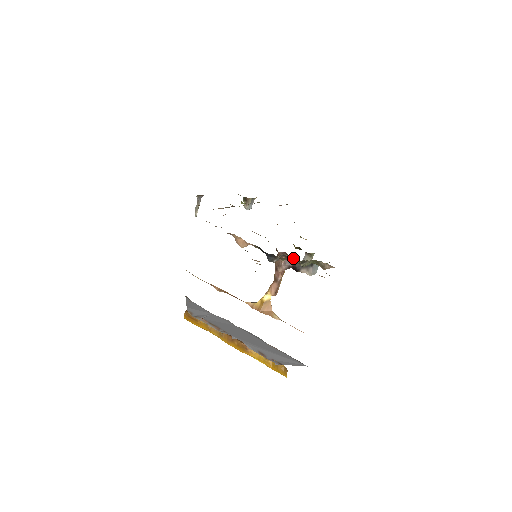
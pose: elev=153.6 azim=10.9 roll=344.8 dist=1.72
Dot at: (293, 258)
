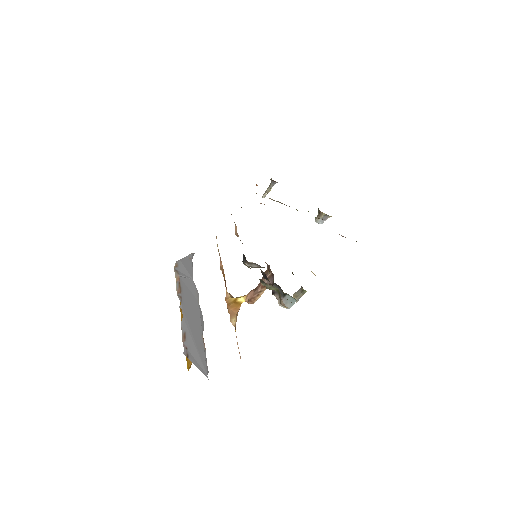
Dot at: (264, 274)
